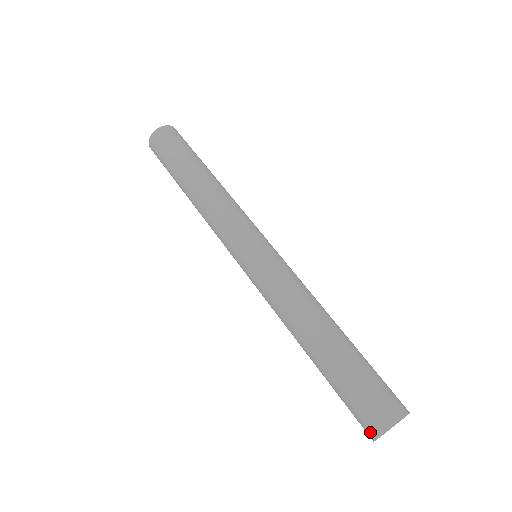
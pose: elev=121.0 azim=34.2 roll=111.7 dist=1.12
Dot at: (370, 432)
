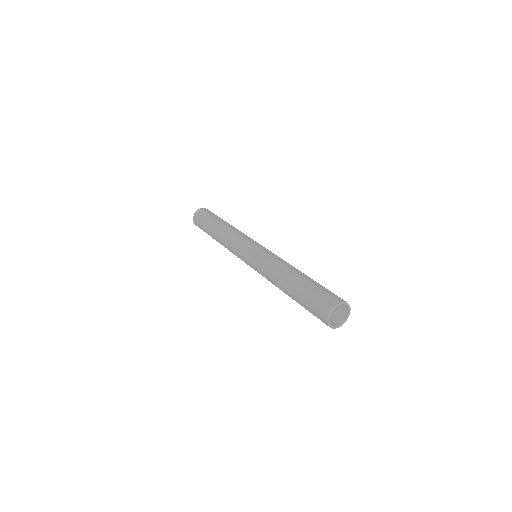
Dot at: (324, 315)
